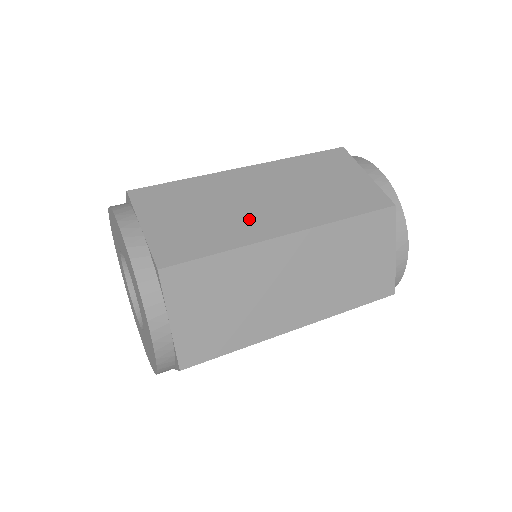
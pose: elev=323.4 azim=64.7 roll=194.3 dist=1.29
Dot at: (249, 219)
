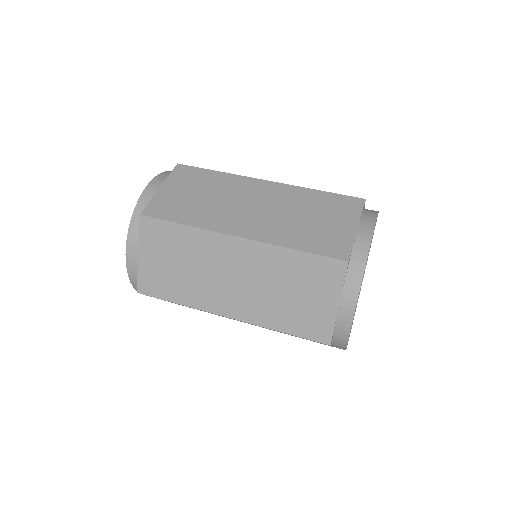
Dot at: (225, 214)
